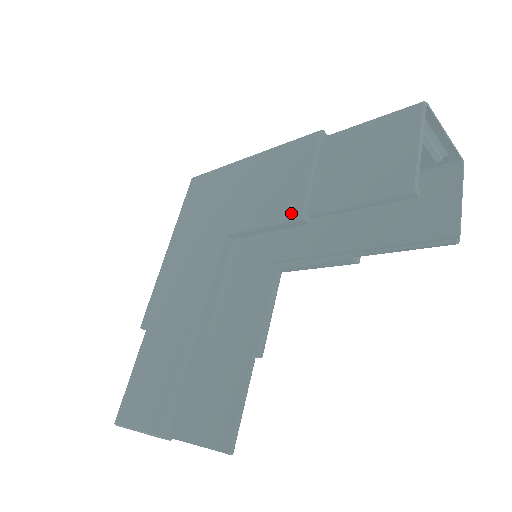
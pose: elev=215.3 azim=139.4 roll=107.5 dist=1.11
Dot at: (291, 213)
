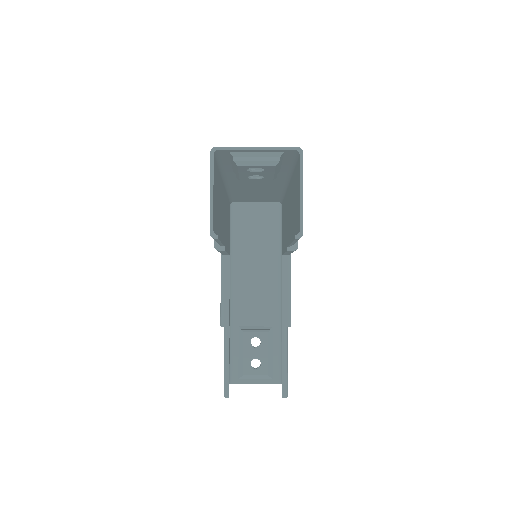
Dot at: occluded
